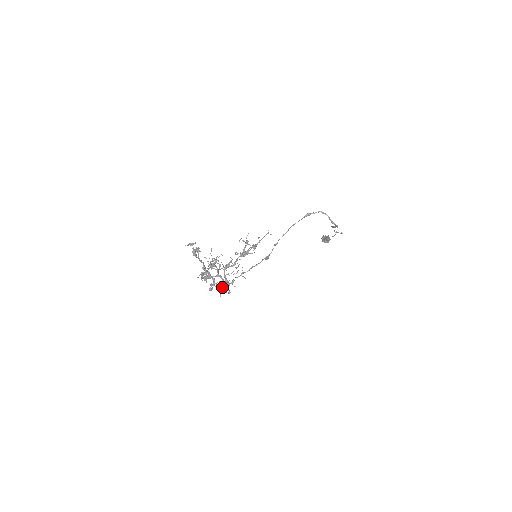
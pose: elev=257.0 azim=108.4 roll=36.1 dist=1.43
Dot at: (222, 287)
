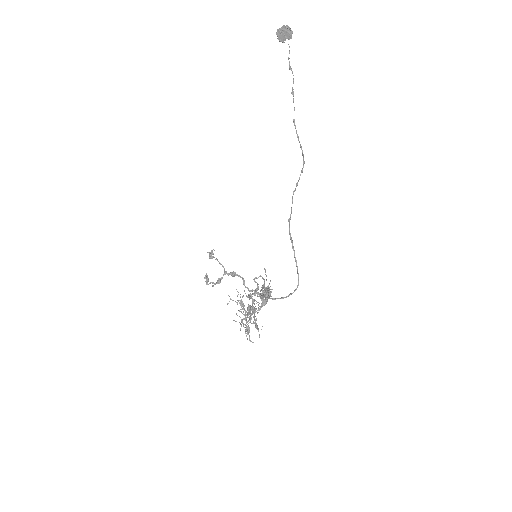
Dot at: occluded
